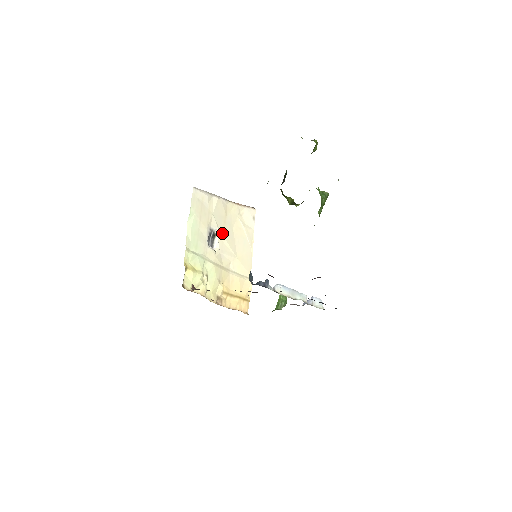
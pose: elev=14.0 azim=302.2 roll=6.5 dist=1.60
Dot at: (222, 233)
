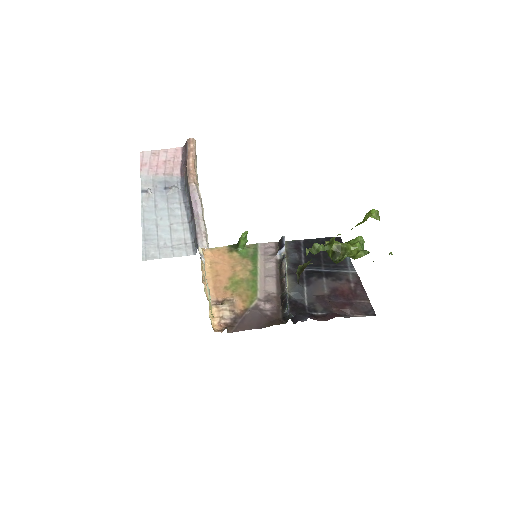
Dot at: occluded
